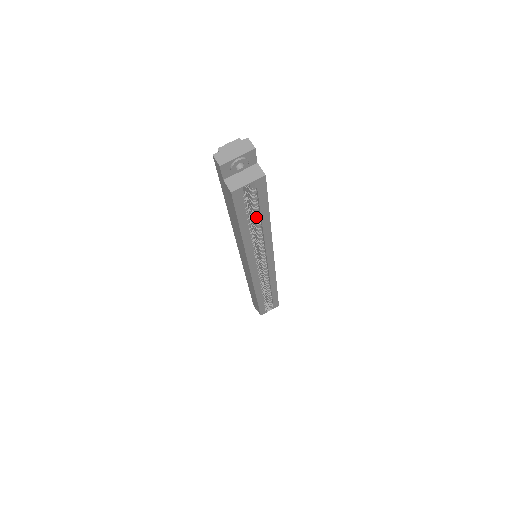
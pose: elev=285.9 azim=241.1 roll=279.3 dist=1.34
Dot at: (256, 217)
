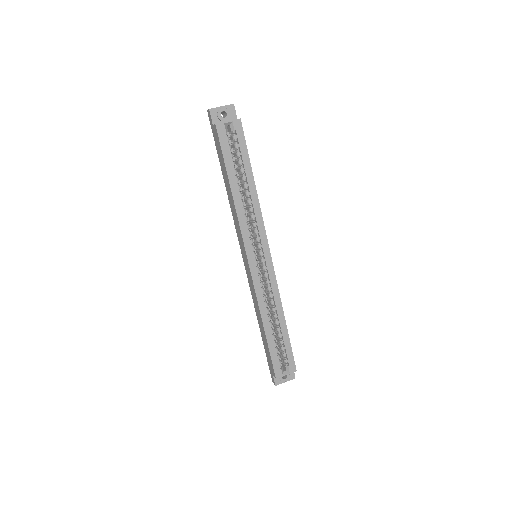
Dot at: (242, 175)
